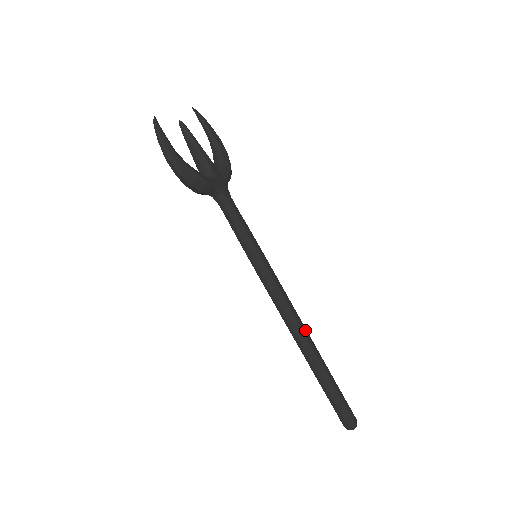
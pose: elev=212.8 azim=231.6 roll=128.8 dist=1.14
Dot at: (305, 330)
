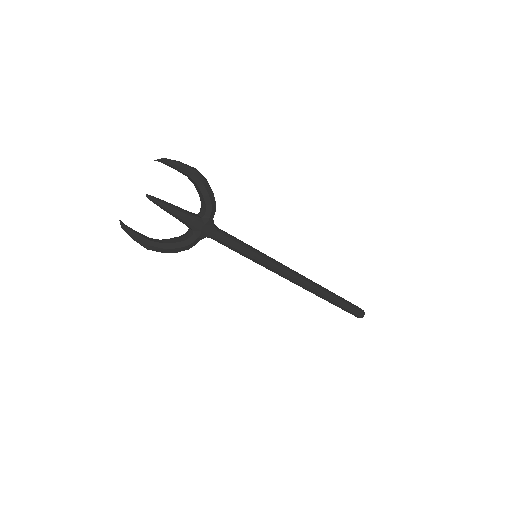
Dot at: (310, 286)
